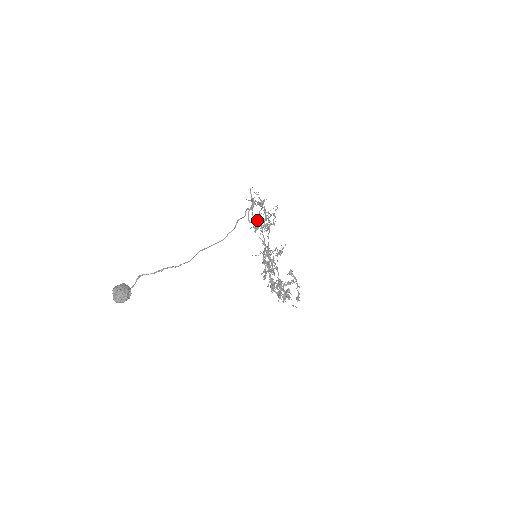
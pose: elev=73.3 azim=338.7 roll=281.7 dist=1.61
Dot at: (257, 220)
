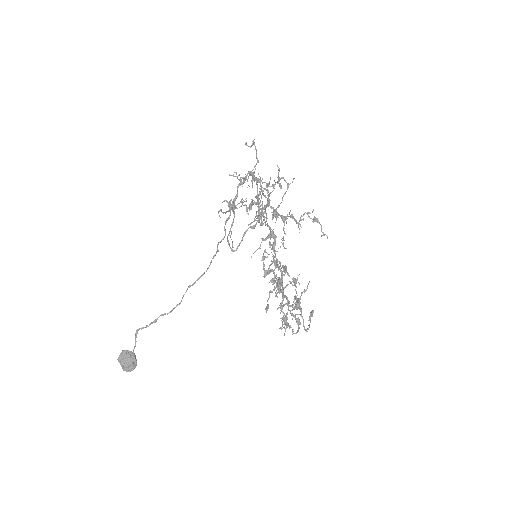
Dot at: (242, 239)
